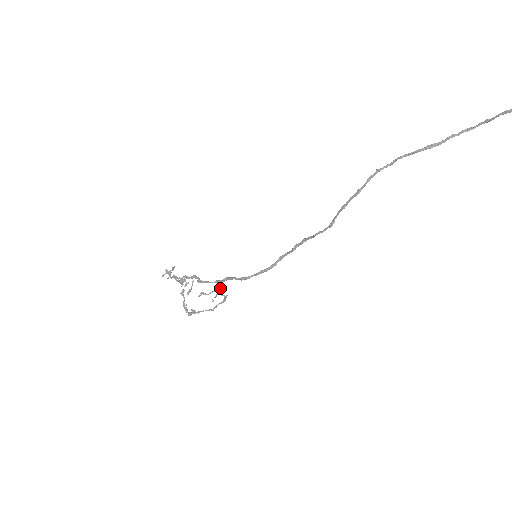
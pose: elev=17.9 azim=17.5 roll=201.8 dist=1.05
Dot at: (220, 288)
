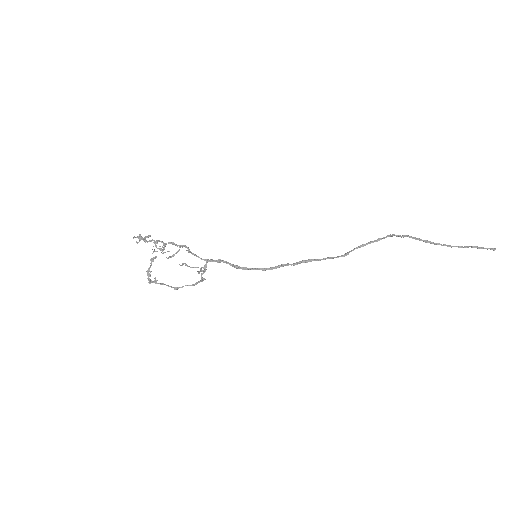
Dot at: (204, 268)
